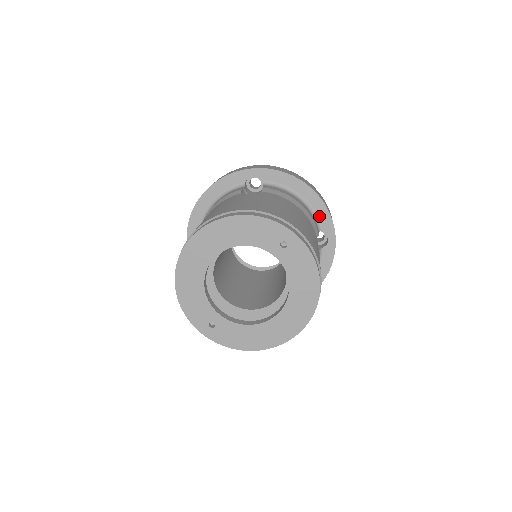
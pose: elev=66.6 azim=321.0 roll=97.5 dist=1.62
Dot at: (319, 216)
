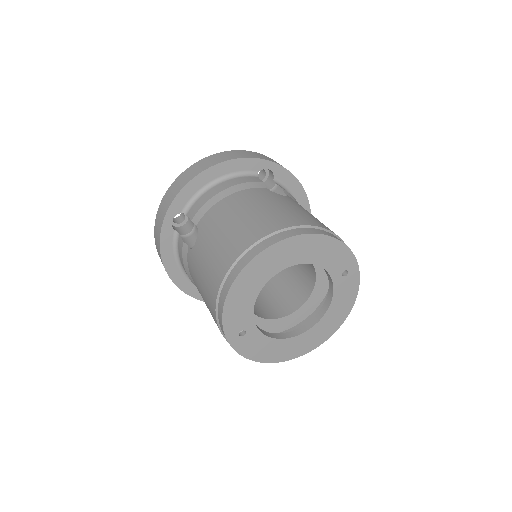
Dot at: occluded
